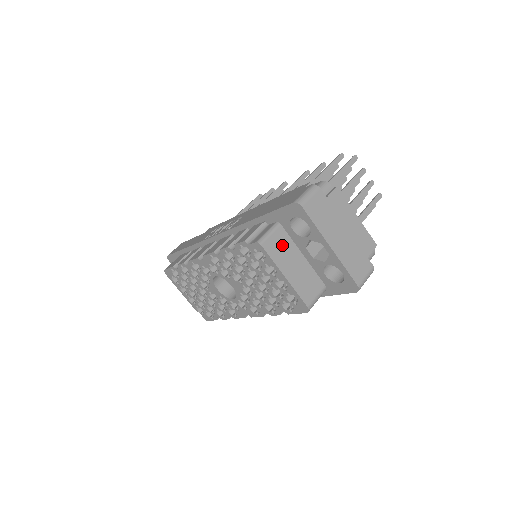
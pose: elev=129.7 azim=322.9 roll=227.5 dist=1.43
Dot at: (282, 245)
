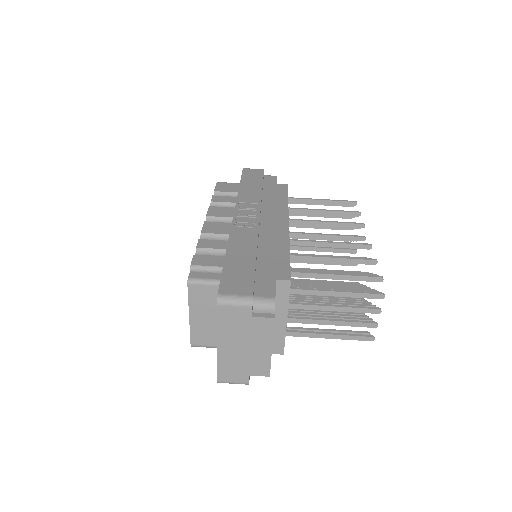
Dot at: (208, 298)
